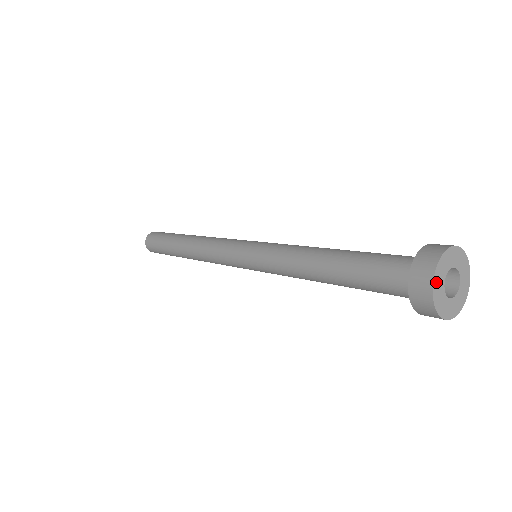
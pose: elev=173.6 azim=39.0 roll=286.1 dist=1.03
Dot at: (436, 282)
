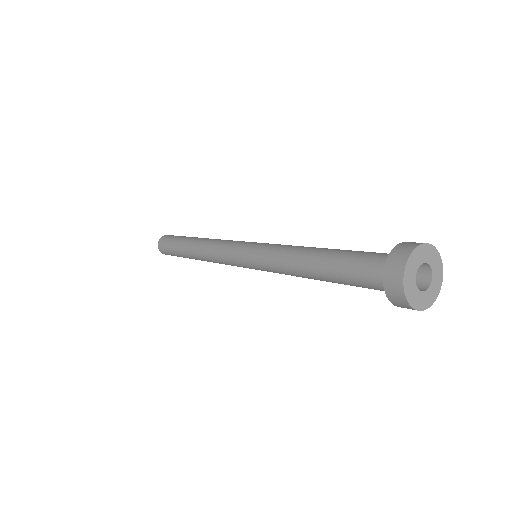
Dot at: (408, 291)
